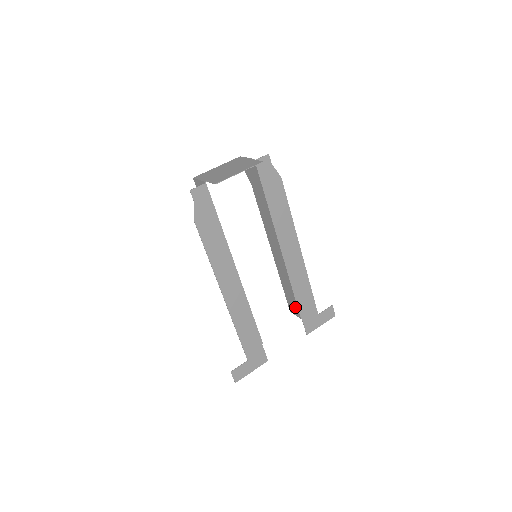
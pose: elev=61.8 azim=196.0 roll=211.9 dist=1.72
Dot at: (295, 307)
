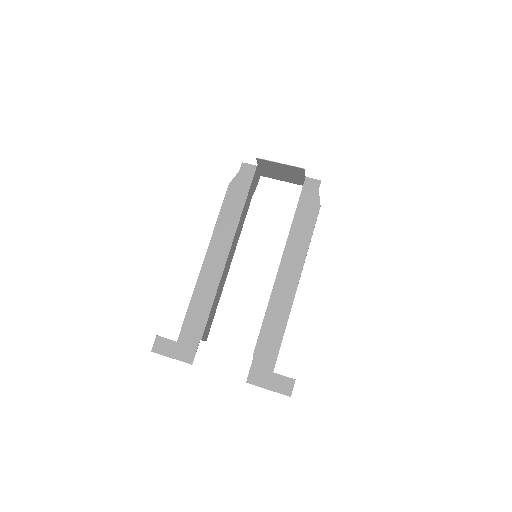
Dot at: occluded
